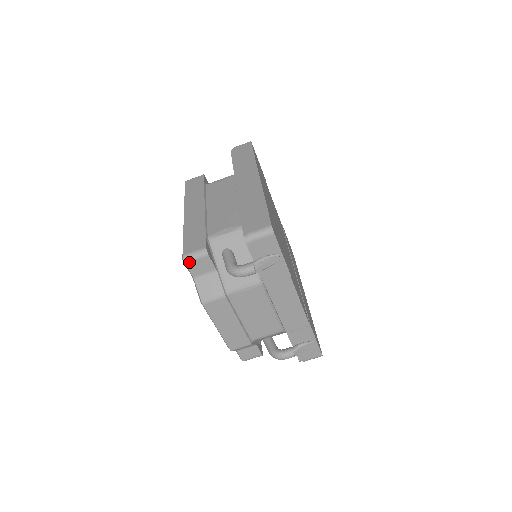
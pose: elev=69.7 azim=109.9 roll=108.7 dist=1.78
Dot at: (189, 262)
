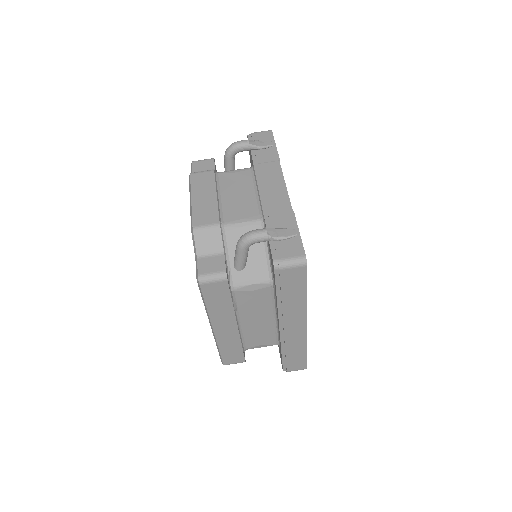
Dot at: (196, 162)
